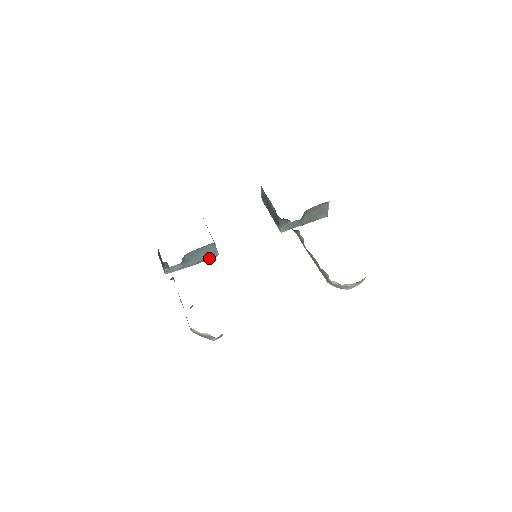
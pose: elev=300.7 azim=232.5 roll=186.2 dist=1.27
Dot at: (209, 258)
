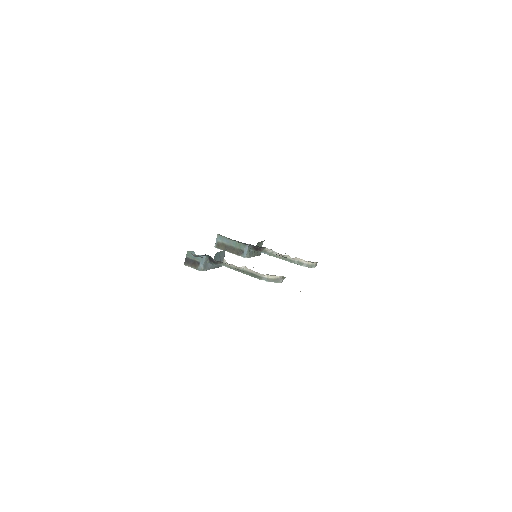
Dot at: (220, 265)
